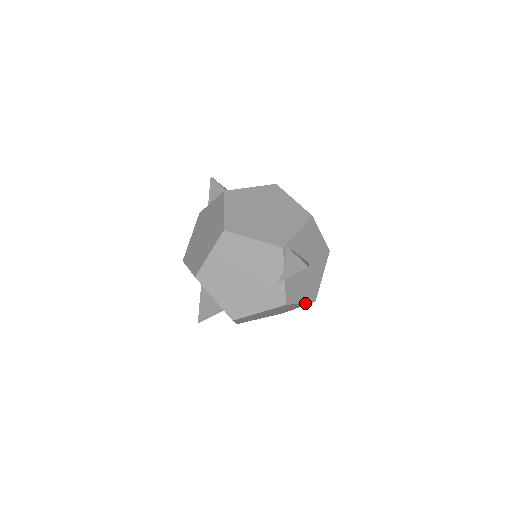
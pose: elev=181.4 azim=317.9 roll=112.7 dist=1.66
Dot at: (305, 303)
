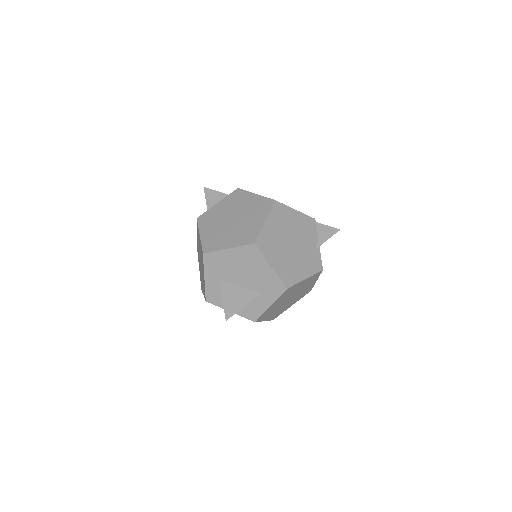
Dot at: (309, 289)
